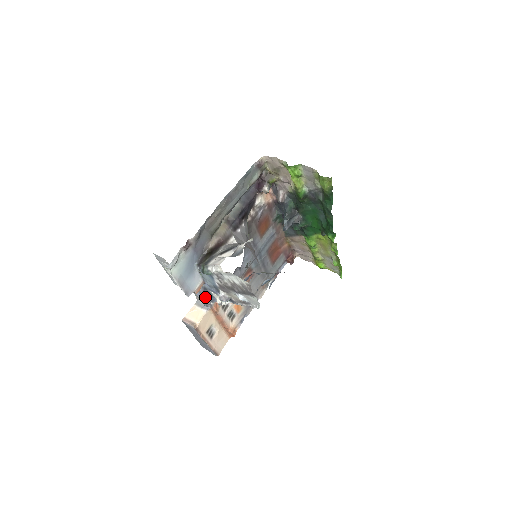
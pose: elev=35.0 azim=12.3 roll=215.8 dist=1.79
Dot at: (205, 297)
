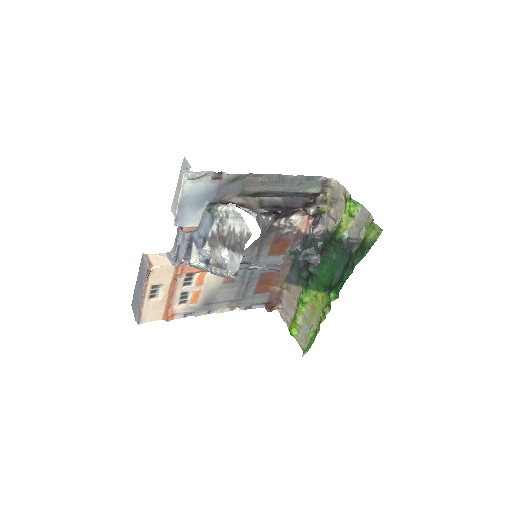
Dot at: (183, 248)
